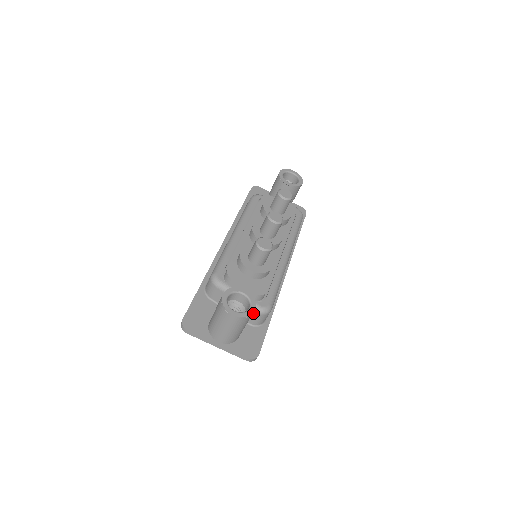
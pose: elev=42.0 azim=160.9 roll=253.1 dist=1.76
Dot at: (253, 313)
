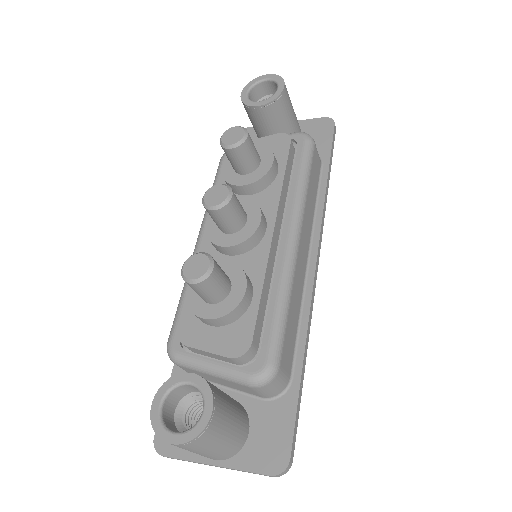
Dot at: (248, 388)
